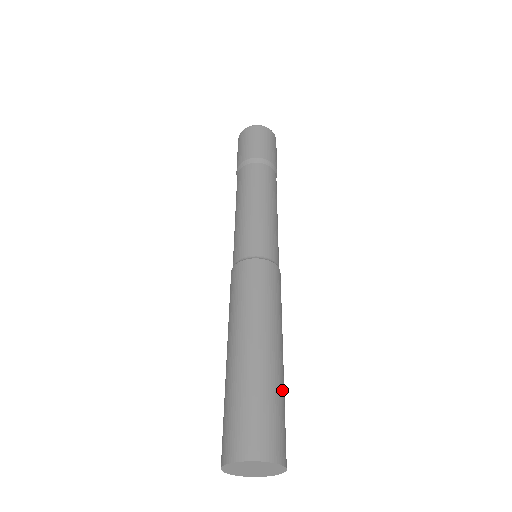
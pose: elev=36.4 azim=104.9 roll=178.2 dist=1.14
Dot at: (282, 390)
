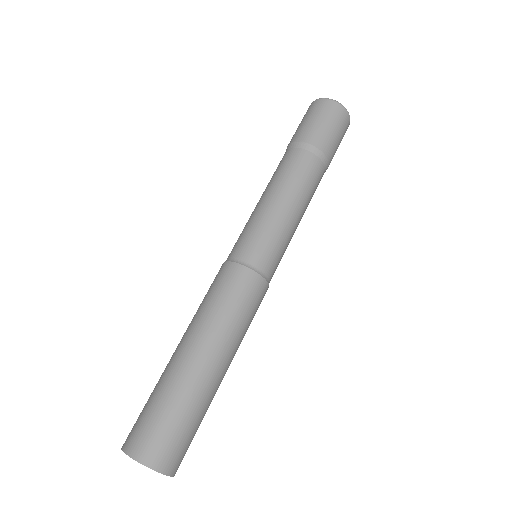
Dot at: (193, 402)
